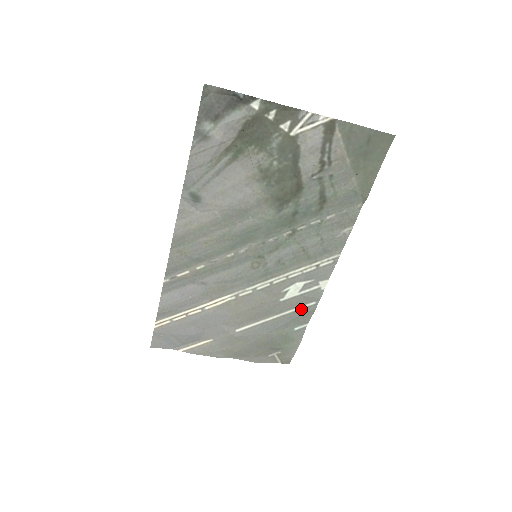
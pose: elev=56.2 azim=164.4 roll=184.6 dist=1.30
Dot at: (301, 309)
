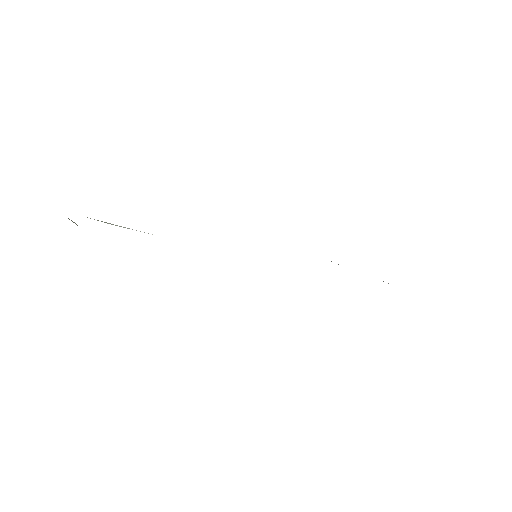
Dot at: occluded
